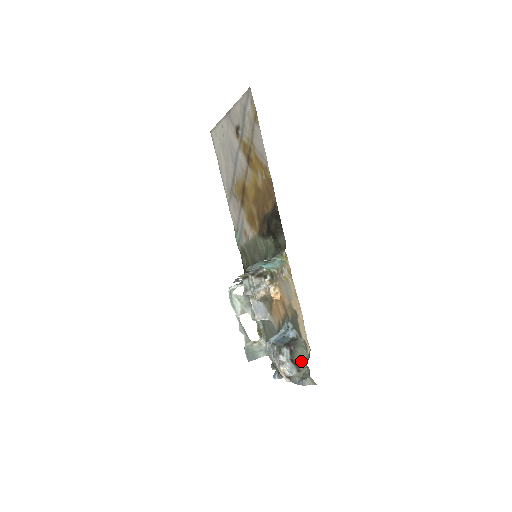
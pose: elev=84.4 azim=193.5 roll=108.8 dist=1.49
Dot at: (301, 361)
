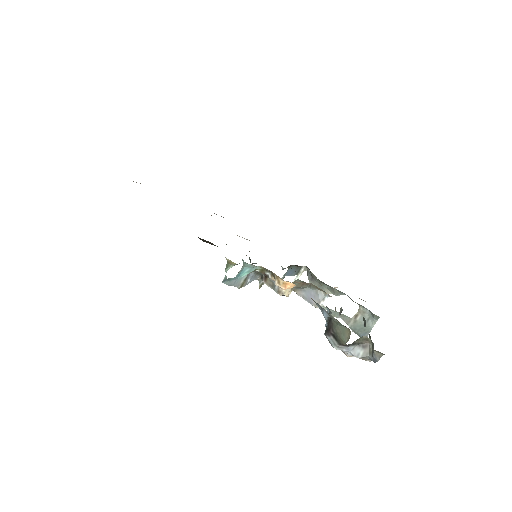
Dot at: (346, 342)
